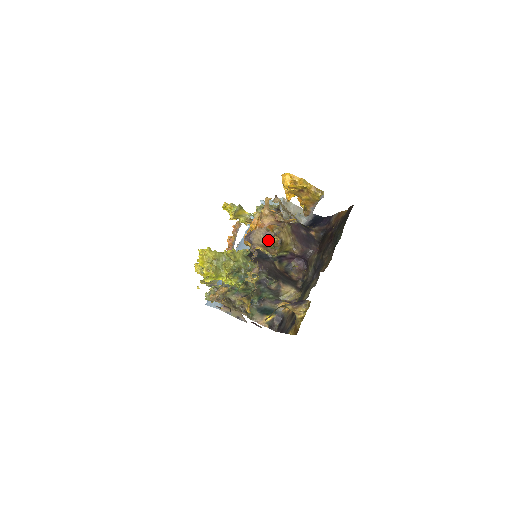
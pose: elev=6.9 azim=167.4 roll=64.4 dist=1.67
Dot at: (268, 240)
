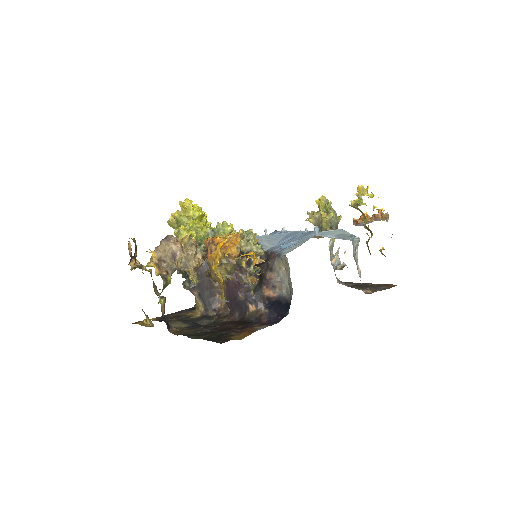
Dot at: (174, 260)
